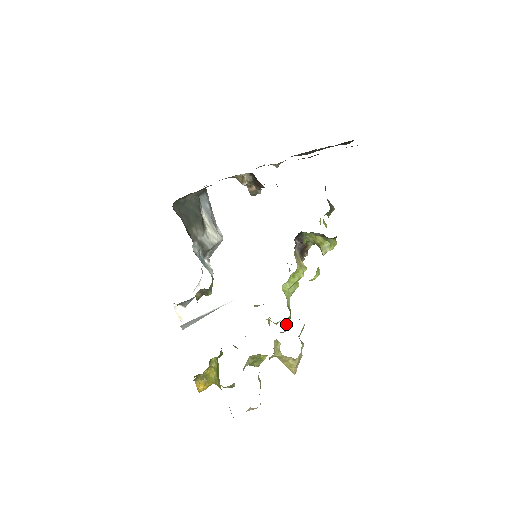
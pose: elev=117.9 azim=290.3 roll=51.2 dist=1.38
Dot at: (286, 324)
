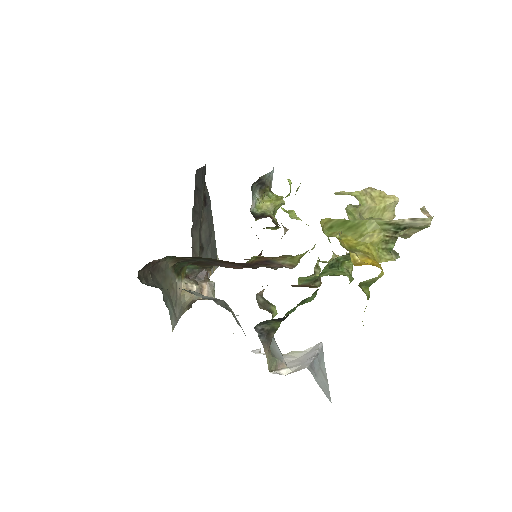
Dot at: occluded
